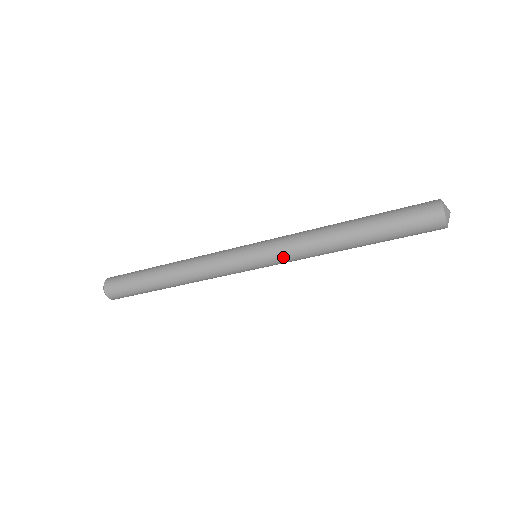
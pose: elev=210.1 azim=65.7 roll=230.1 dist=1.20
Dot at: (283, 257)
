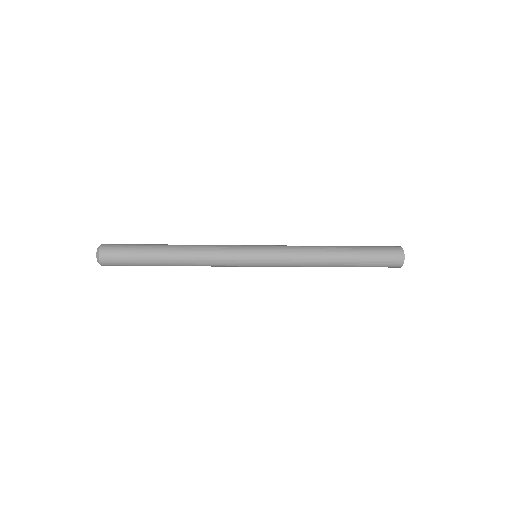
Dot at: (282, 265)
